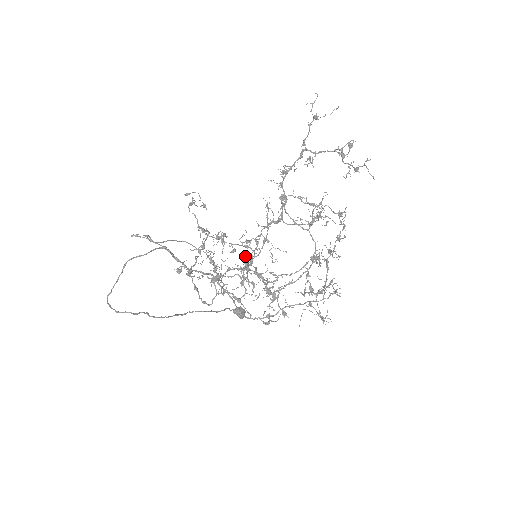
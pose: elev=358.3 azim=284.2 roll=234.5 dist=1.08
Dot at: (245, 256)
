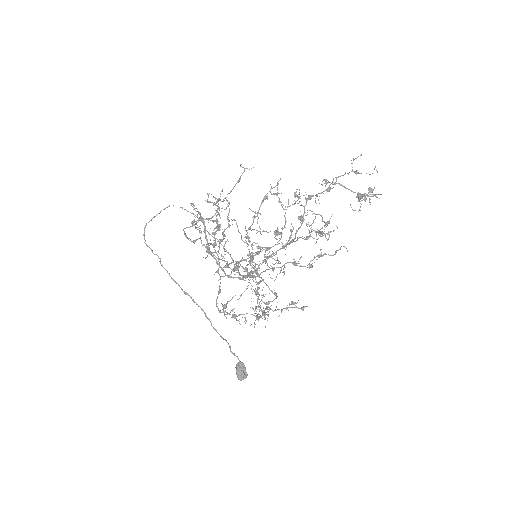
Dot at: (225, 198)
